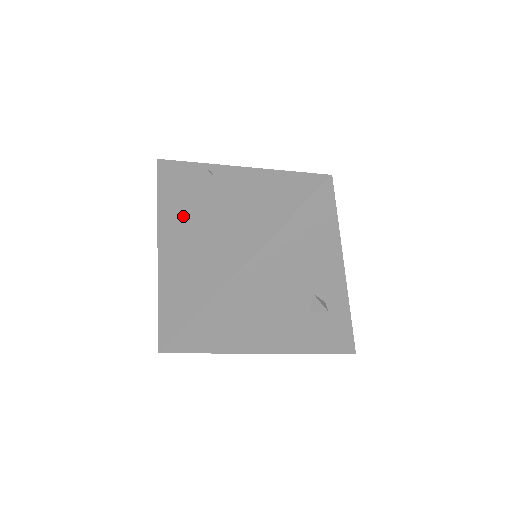
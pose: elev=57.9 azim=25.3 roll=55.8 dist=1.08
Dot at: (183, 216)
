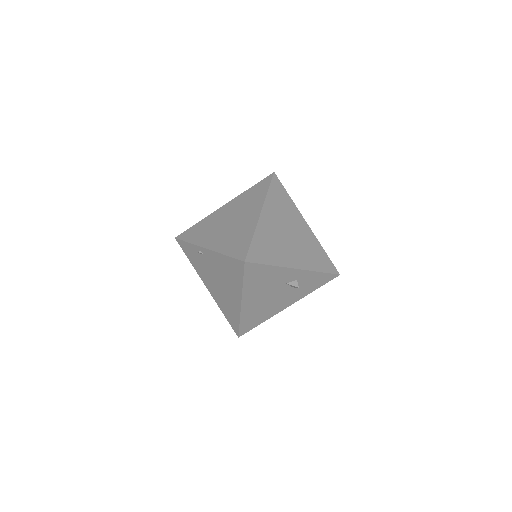
Dot at: (205, 274)
